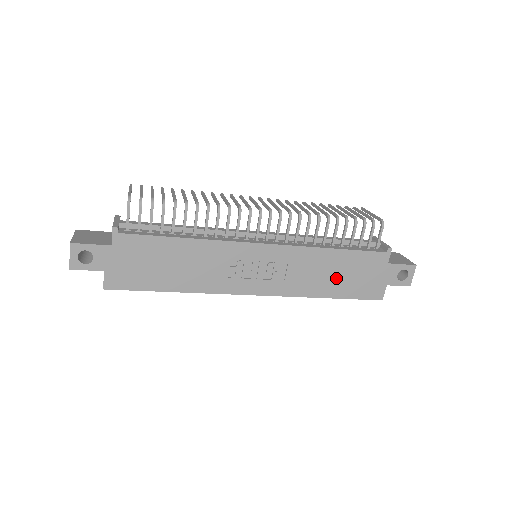
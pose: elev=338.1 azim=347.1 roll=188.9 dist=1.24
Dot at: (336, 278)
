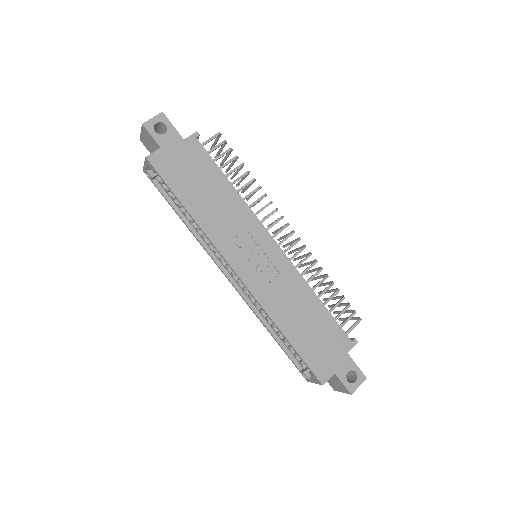
Dot at: (303, 324)
